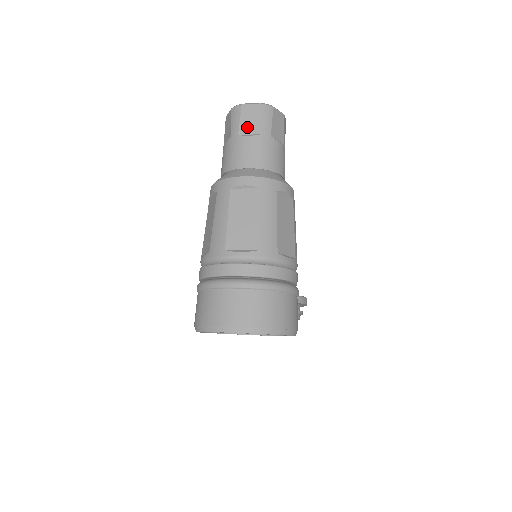
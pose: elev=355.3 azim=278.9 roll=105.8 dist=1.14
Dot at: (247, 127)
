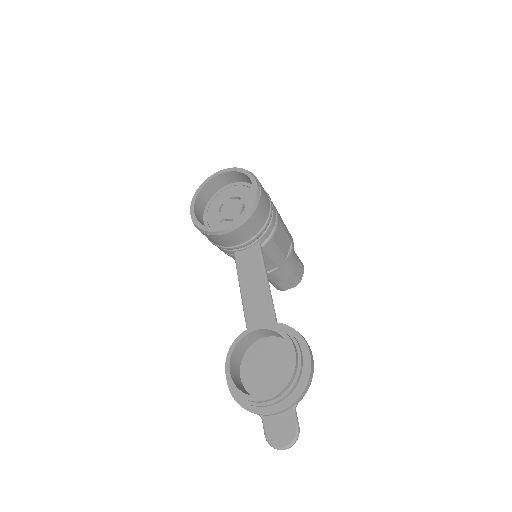
Dot at: occluded
